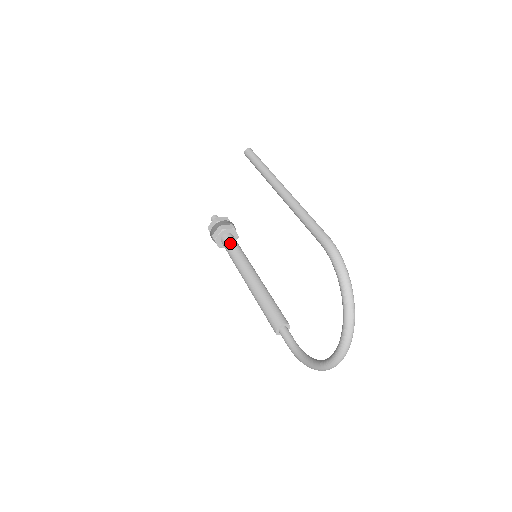
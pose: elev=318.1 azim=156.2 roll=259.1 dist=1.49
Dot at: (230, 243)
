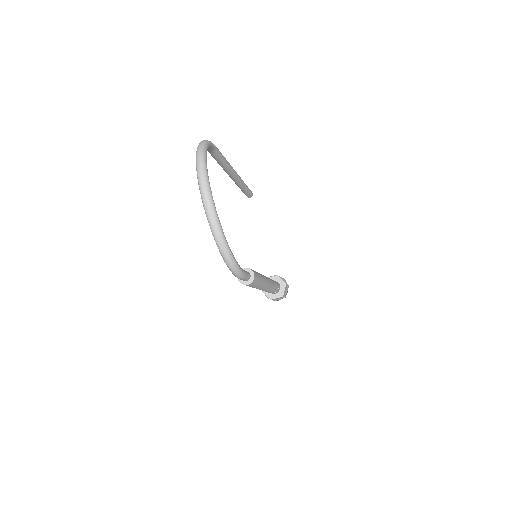
Dot at: occluded
